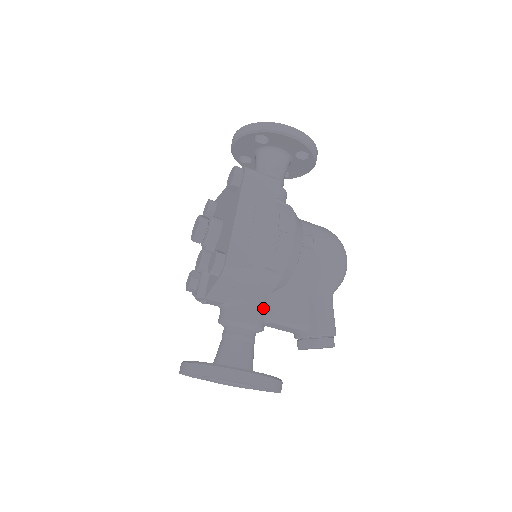
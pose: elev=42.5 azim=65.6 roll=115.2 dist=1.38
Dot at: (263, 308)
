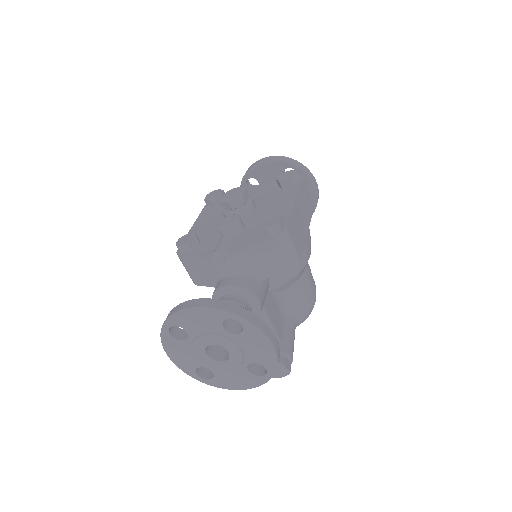
Dot at: (265, 298)
